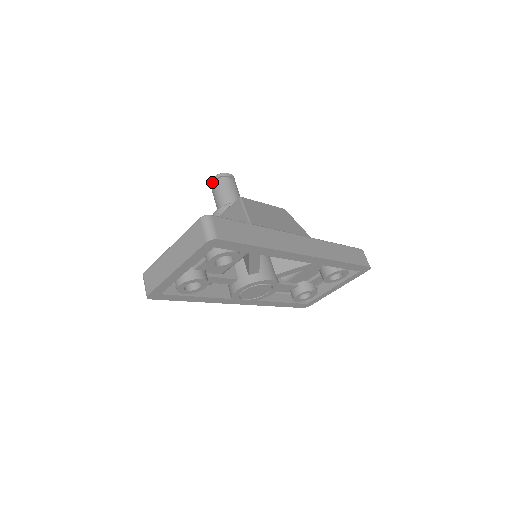
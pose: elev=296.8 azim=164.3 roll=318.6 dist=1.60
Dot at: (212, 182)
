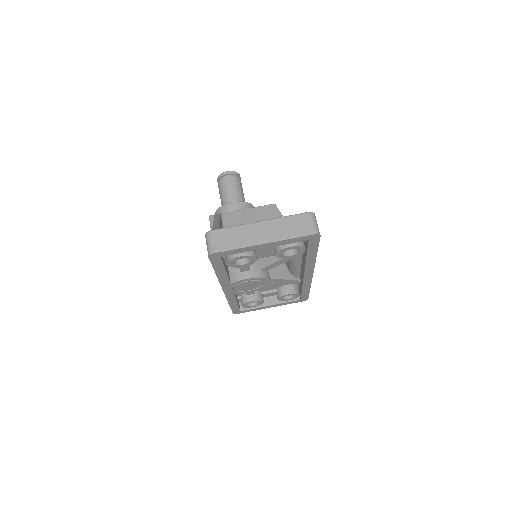
Dot at: (225, 174)
